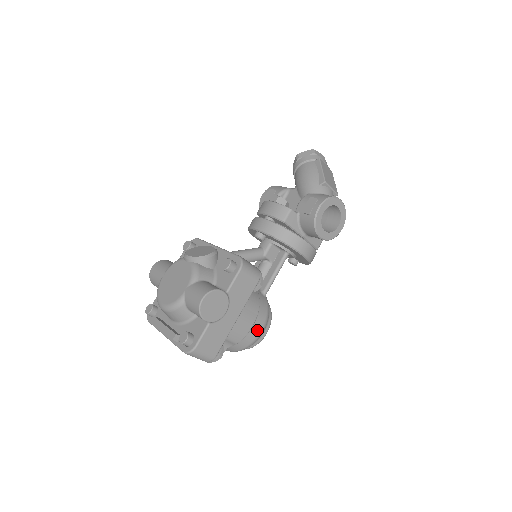
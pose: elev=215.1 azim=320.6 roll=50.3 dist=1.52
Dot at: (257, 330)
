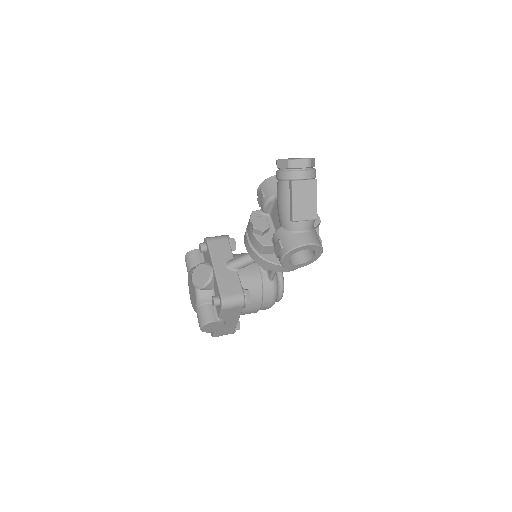
Dot at: (267, 307)
